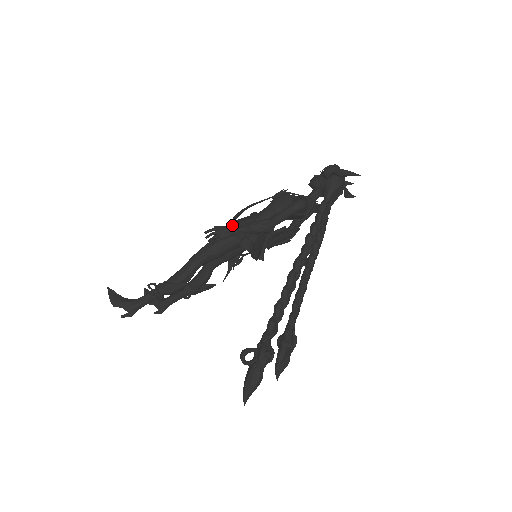
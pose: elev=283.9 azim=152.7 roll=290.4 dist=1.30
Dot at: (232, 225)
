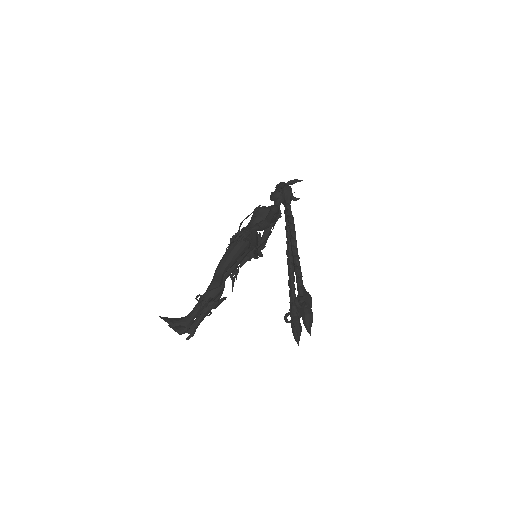
Dot at: occluded
